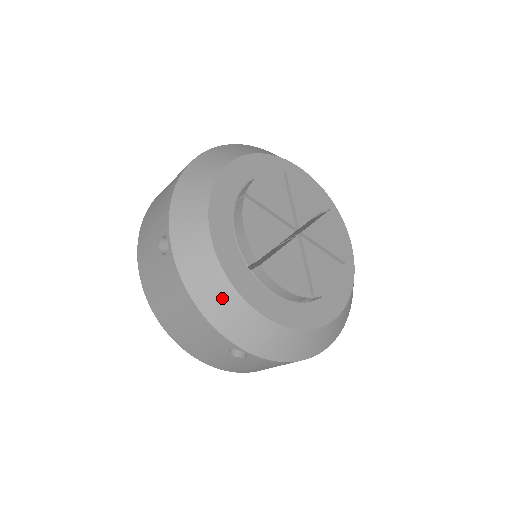
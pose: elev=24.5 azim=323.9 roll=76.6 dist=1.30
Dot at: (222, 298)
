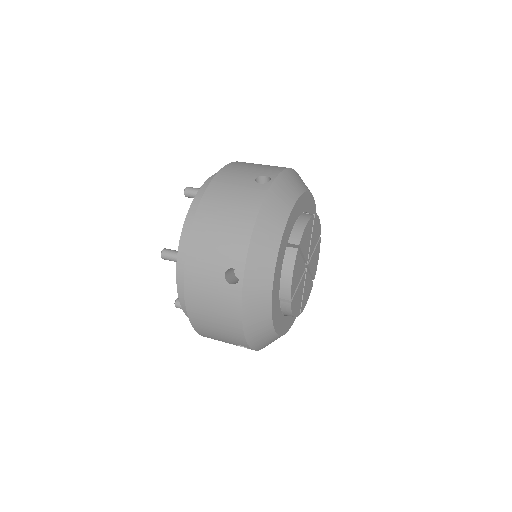
Dot at: (261, 324)
